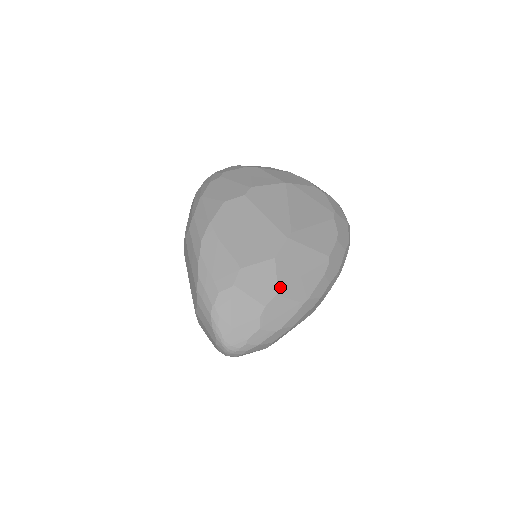
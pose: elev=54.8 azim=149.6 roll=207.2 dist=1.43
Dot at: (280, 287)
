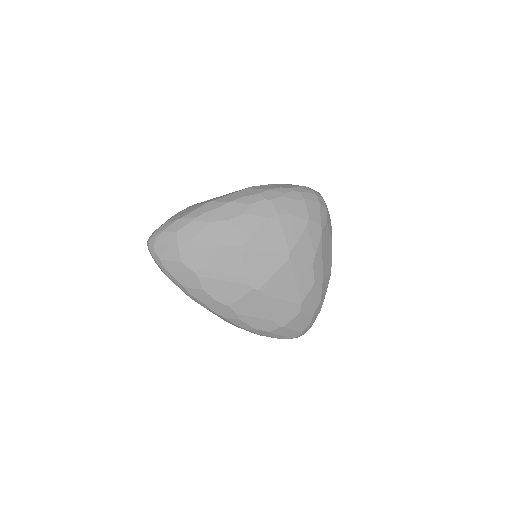
Dot at: occluded
